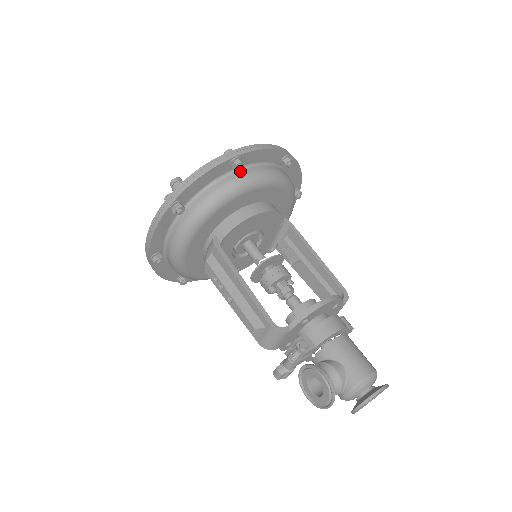
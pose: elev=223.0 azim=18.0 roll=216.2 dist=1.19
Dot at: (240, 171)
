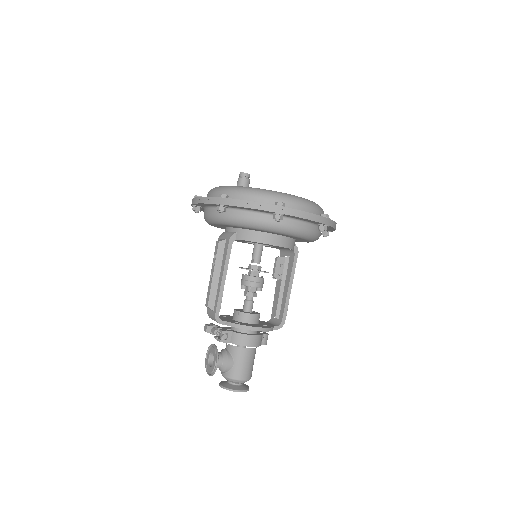
Dot at: occluded
